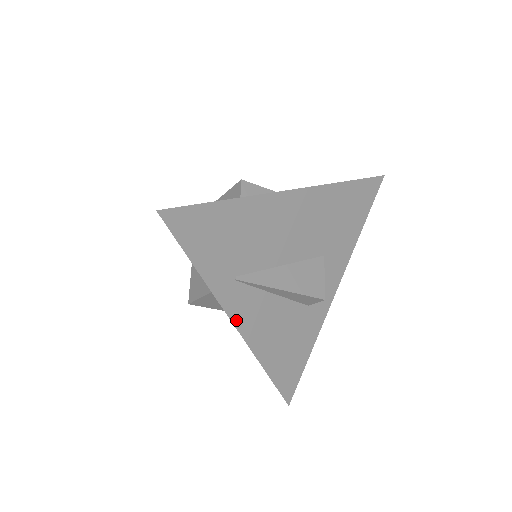
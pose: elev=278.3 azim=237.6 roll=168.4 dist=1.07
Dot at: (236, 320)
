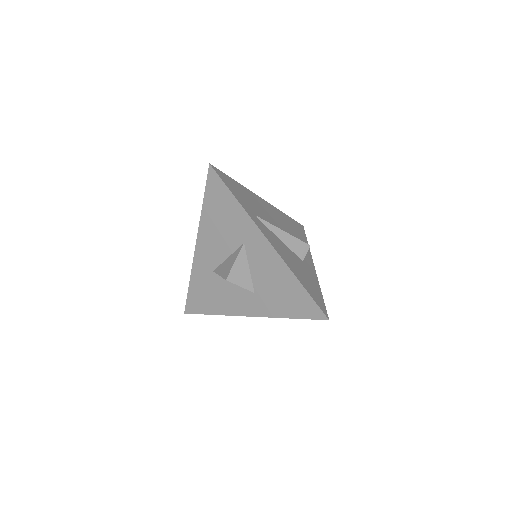
Dot at: (267, 238)
